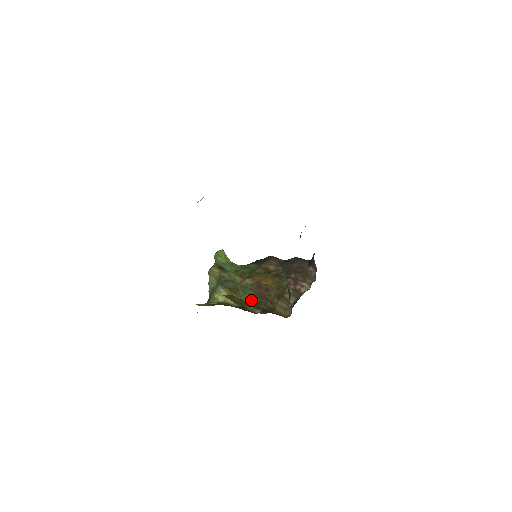
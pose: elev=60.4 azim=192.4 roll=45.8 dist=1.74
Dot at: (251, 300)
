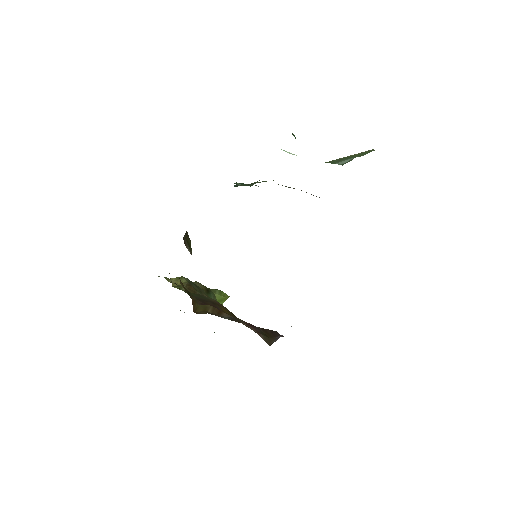
Dot at: occluded
